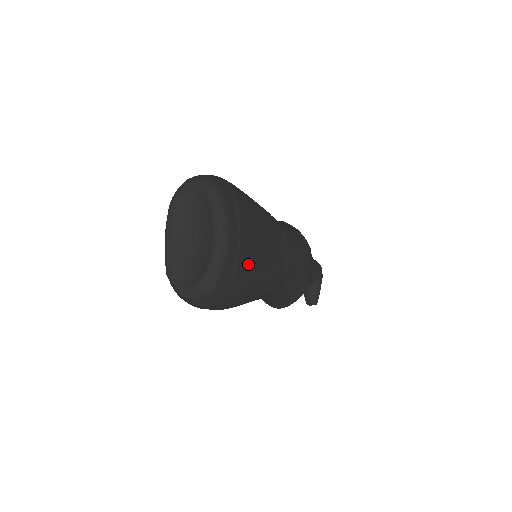
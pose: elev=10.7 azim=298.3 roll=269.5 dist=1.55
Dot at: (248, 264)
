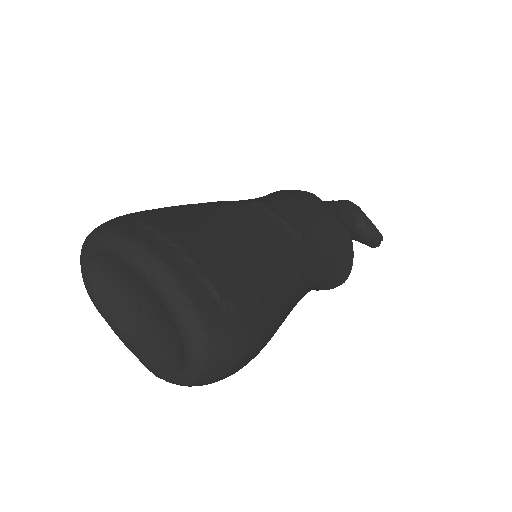
Dot at: (229, 271)
